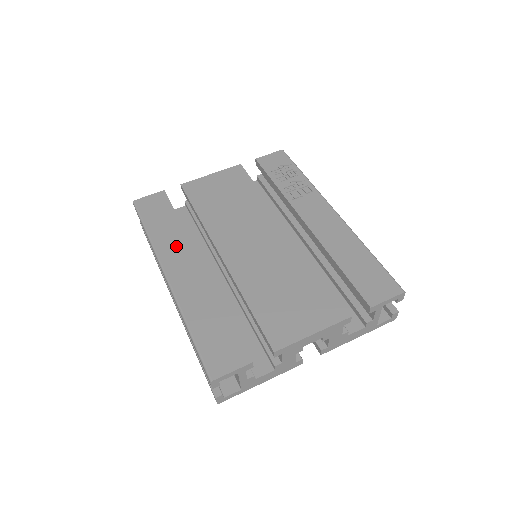
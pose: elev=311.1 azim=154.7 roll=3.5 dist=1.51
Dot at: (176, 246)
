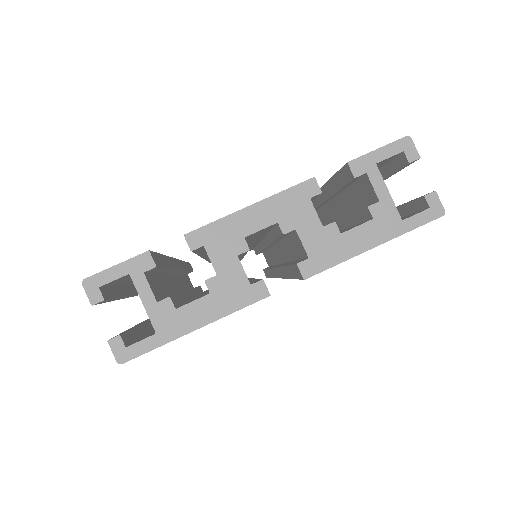
Dot at: occluded
